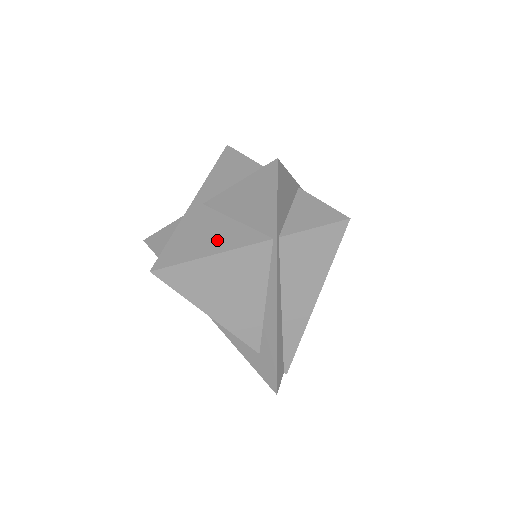
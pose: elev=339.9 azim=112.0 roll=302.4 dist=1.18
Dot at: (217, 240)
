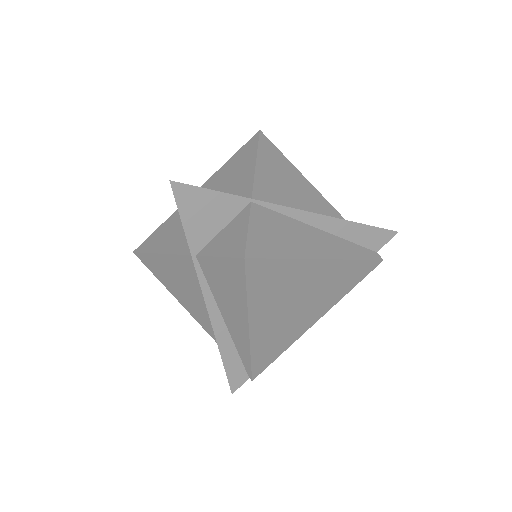
Dot at: (172, 240)
